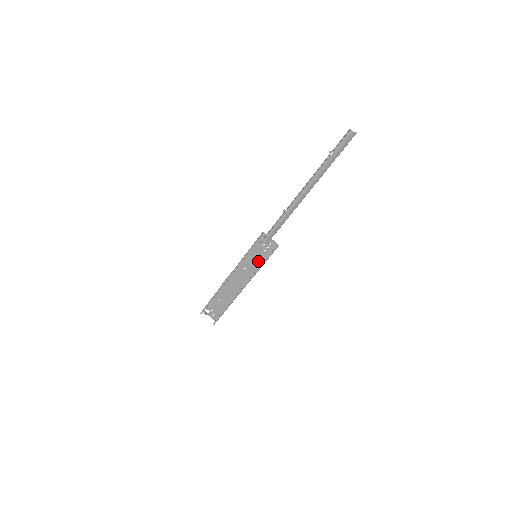
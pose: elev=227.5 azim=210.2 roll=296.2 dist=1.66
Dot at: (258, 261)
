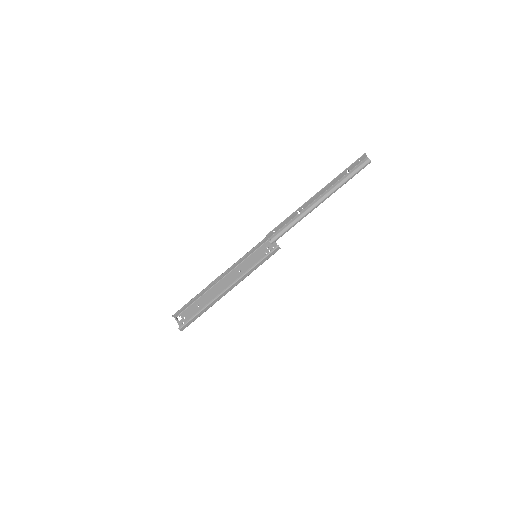
Dot at: occluded
